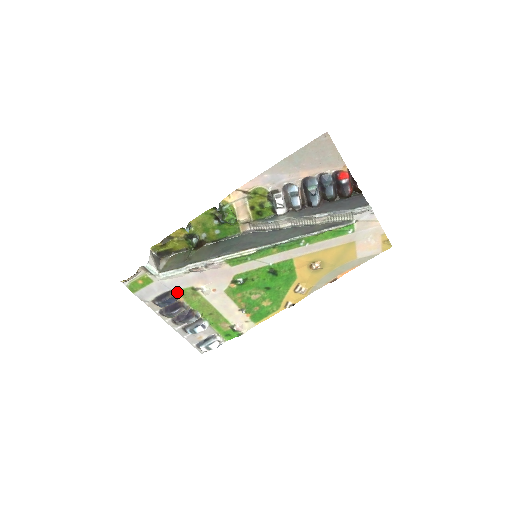
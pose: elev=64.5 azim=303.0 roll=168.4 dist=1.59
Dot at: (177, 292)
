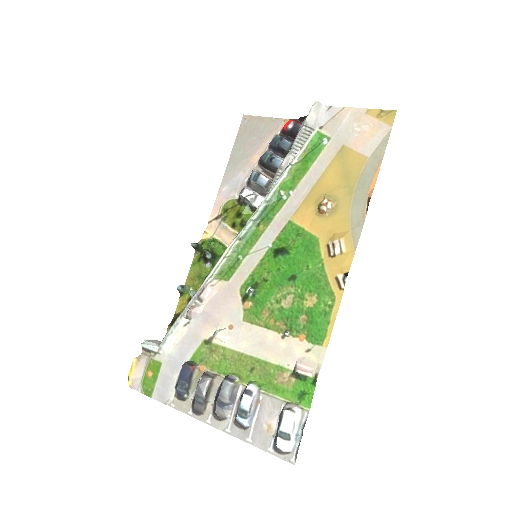
Dot at: (193, 361)
